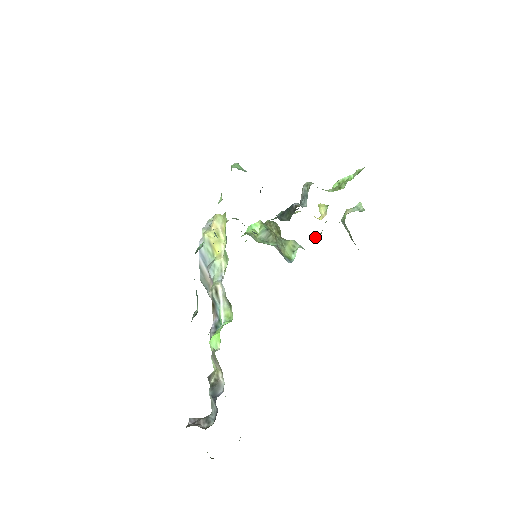
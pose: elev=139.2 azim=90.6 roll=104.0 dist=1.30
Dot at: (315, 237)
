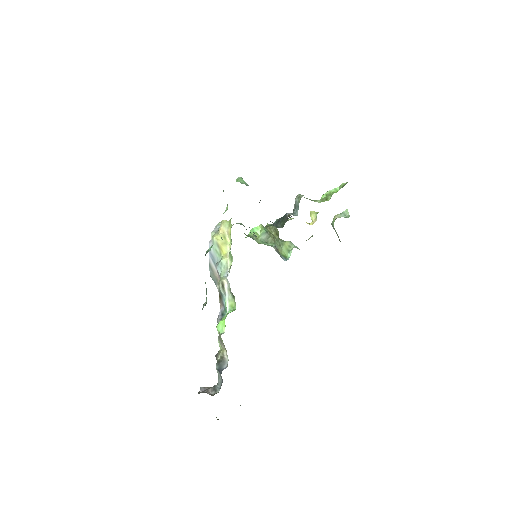
Dot at: occluded
